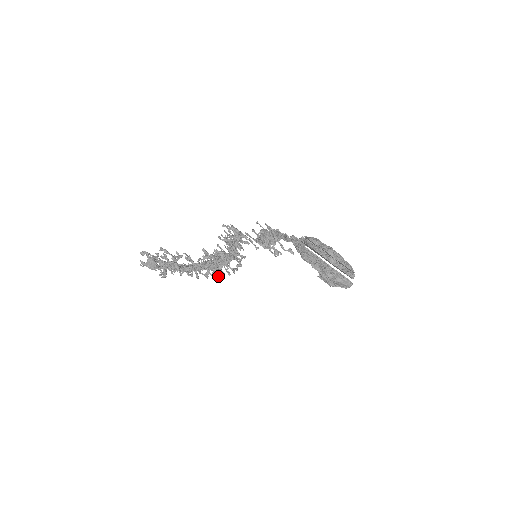
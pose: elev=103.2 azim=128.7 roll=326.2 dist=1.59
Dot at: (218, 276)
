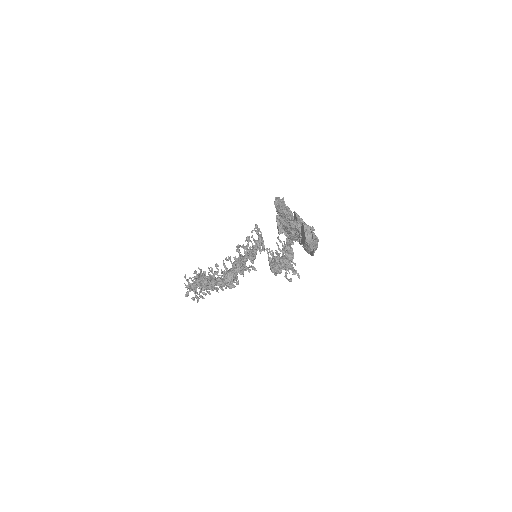
Dot at: occluded
